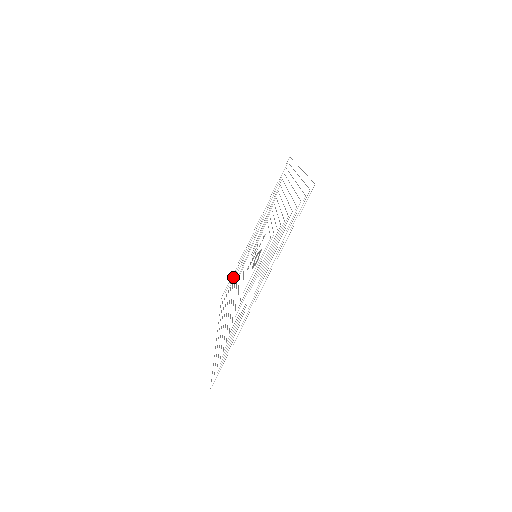
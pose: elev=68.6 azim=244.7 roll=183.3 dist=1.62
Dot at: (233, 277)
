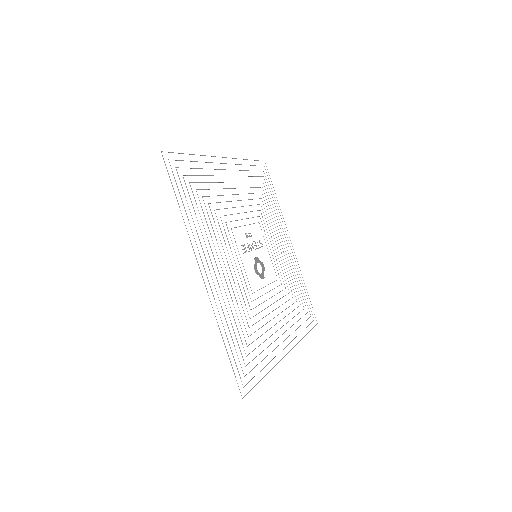
Dot at: occluded
